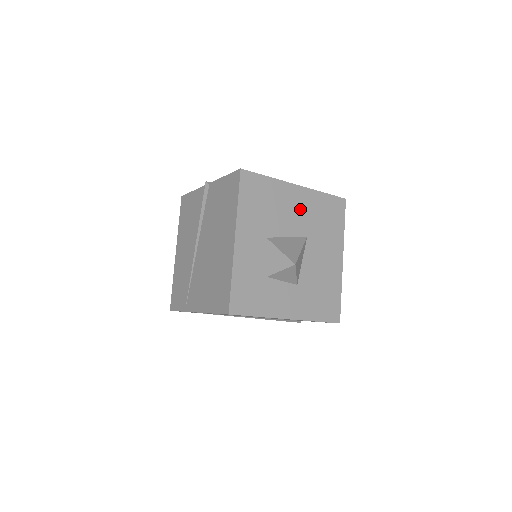
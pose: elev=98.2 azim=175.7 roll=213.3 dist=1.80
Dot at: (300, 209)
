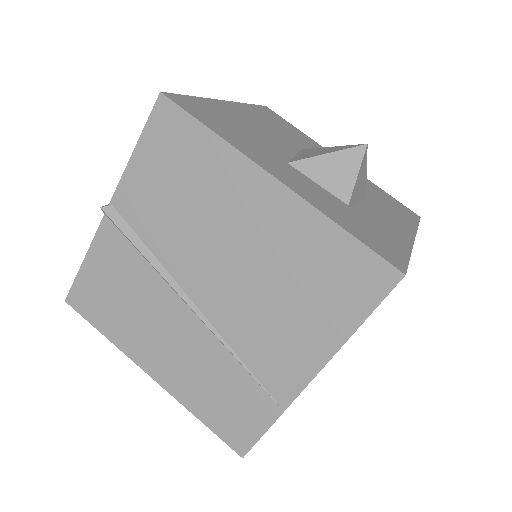
Dot at: (260, 124)
